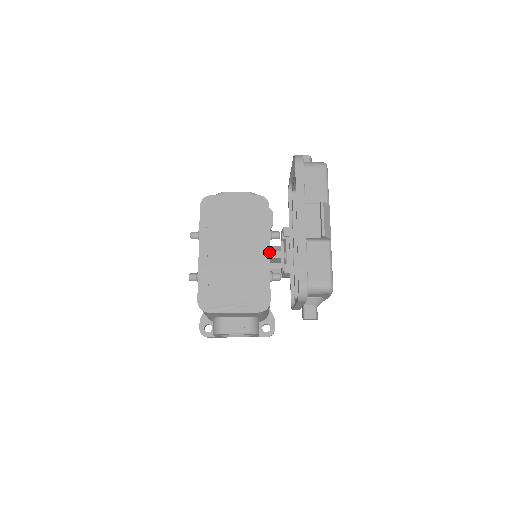
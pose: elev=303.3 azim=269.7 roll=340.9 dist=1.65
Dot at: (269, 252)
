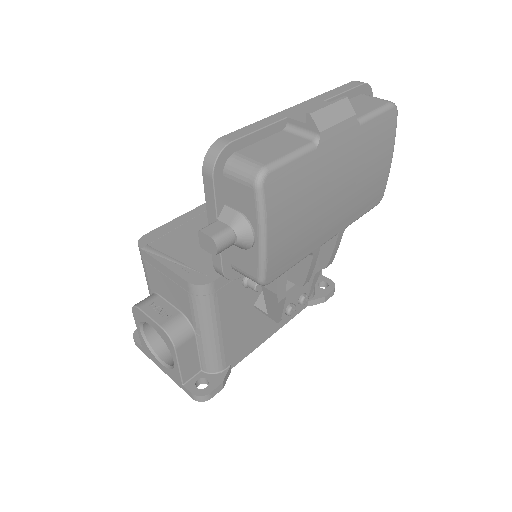
Dot at: occluded
